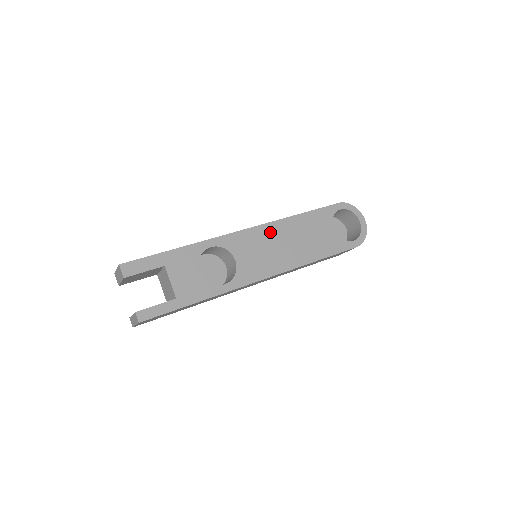
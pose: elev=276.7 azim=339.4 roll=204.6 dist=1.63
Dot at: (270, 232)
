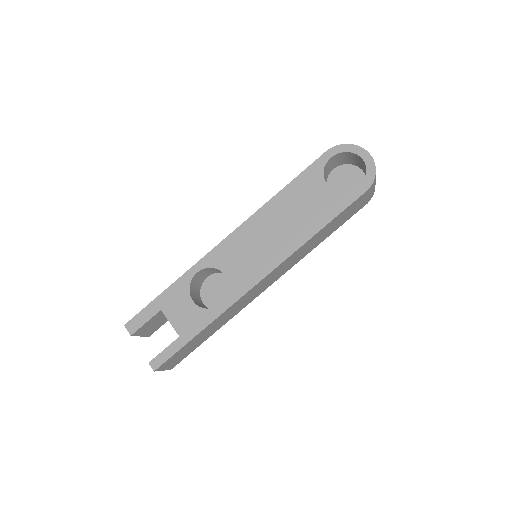
Dot at: (253, 228)
